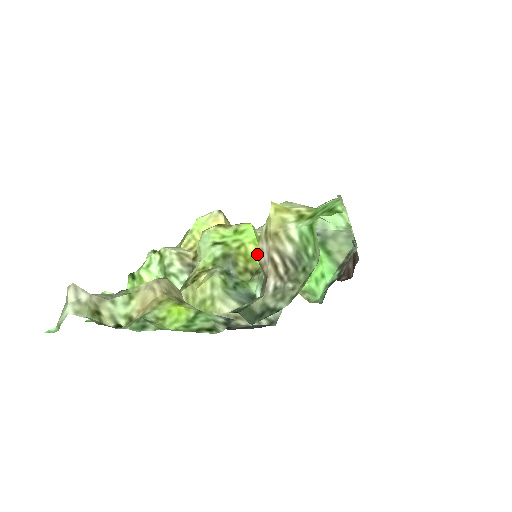
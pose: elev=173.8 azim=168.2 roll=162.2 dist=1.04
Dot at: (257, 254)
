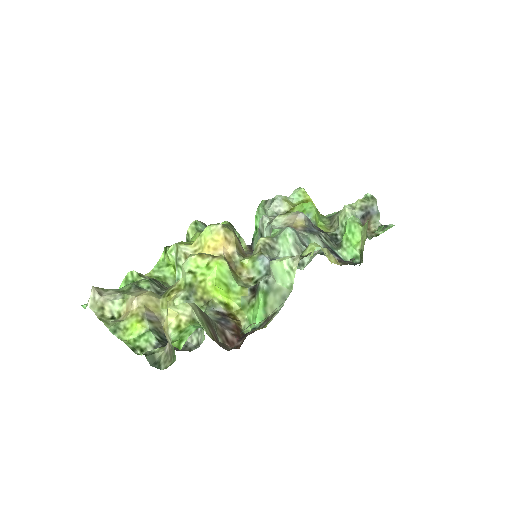
Dot at: occluded
